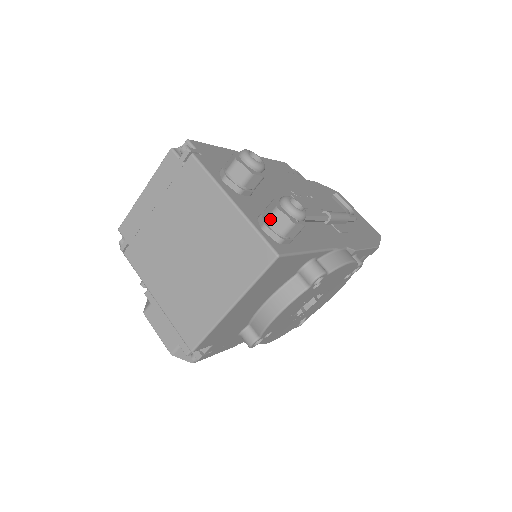
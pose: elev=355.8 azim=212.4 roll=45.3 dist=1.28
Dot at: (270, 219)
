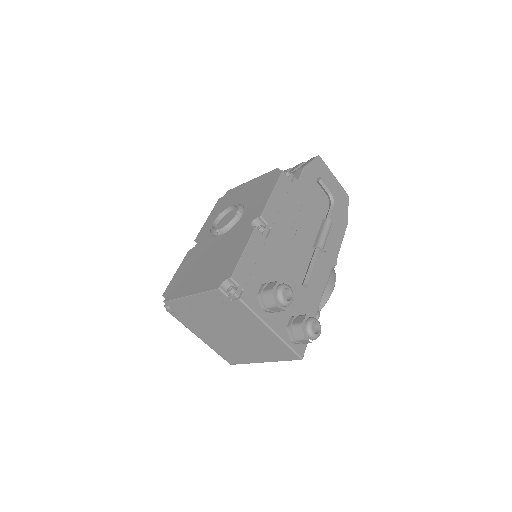
Dot at: (298, 341)
